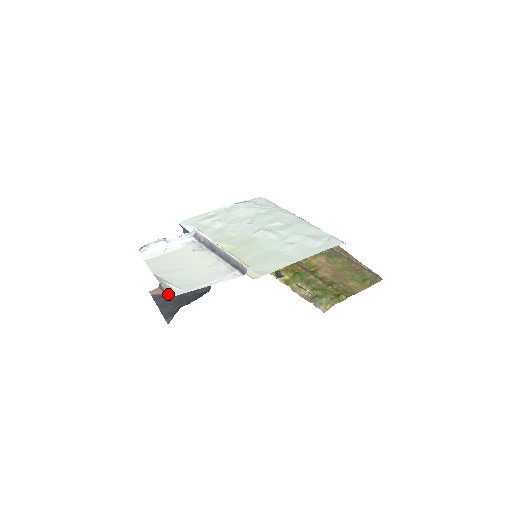
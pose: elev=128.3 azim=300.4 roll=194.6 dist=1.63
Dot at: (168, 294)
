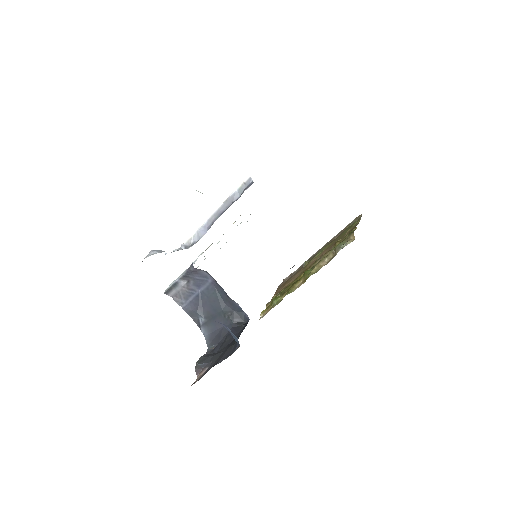
Dot at: occluded
